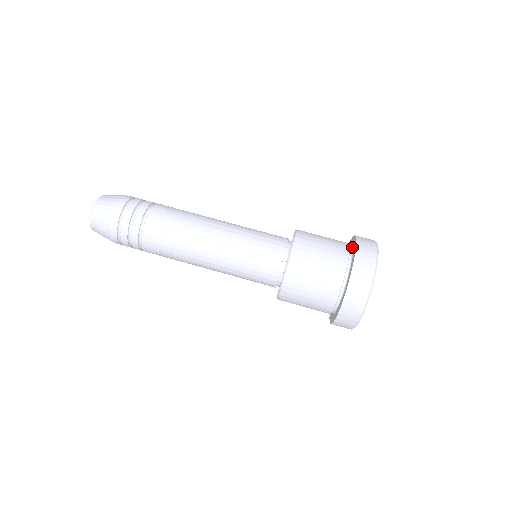
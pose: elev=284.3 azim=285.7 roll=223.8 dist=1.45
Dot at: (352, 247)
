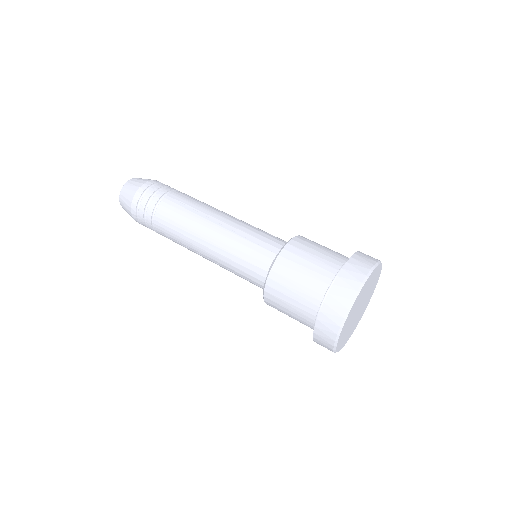
Dot at: occluded
